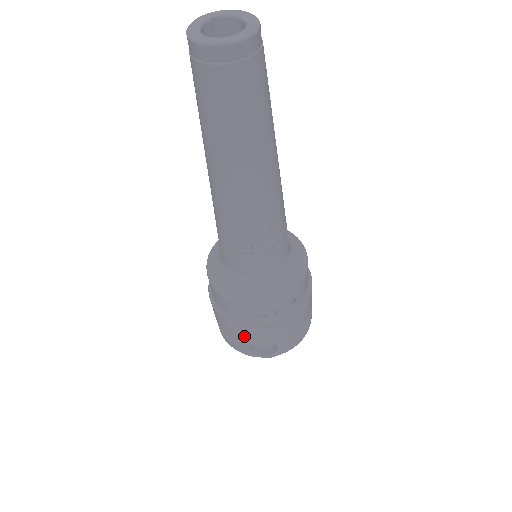
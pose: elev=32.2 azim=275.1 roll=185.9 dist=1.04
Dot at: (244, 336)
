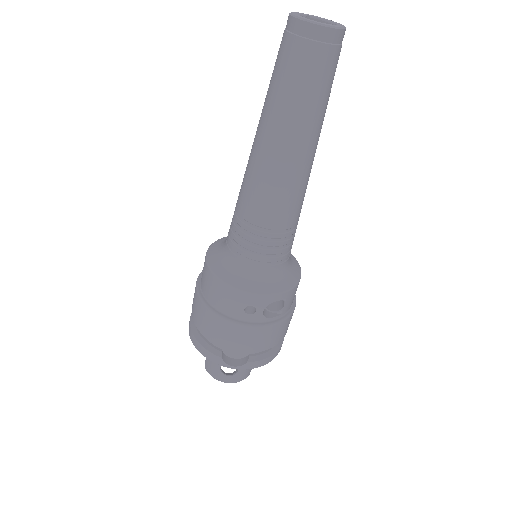
Dot at: (224, 334)
